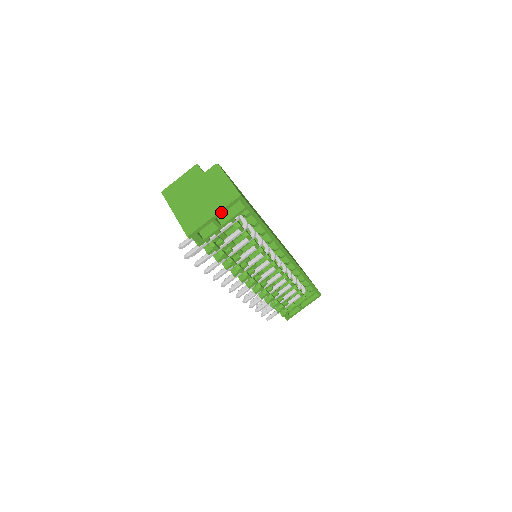
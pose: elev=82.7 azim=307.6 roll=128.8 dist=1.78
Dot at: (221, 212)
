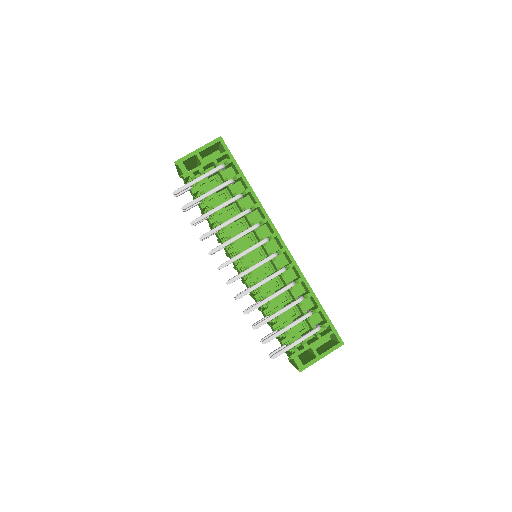
Dot at: (204, 147)
